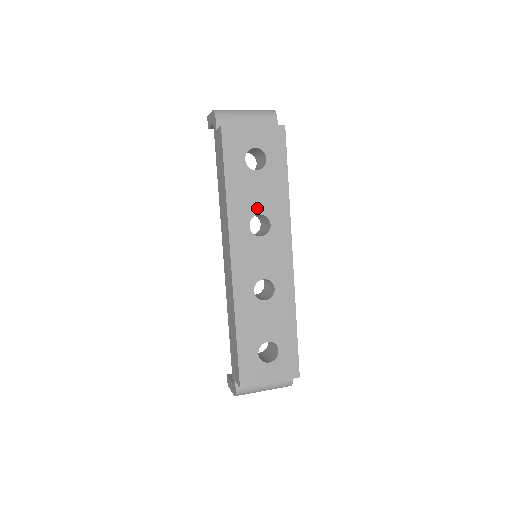
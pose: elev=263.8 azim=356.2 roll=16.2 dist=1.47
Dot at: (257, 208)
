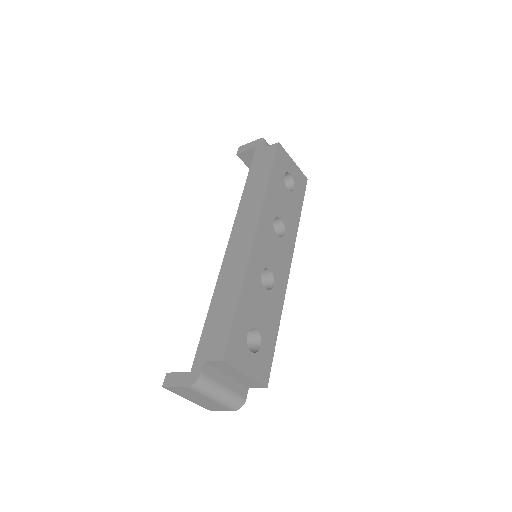
Dot at: (281, 213)
